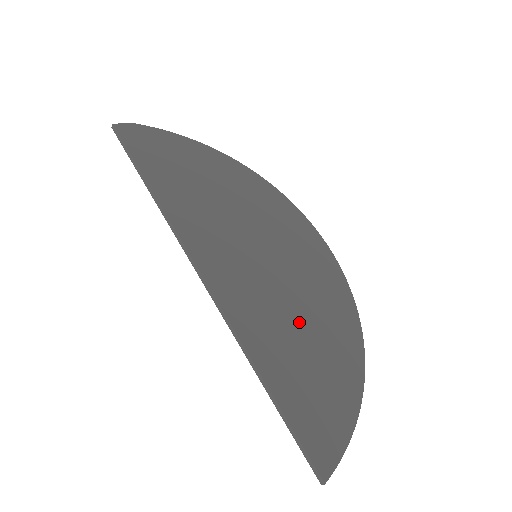
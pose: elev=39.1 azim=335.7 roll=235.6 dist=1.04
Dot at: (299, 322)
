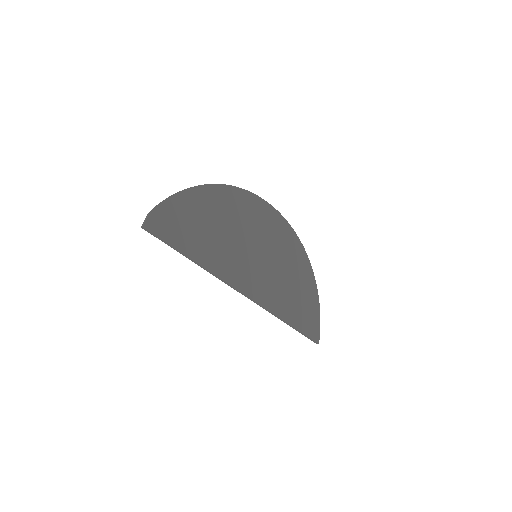
Dot at: (287, 280)
